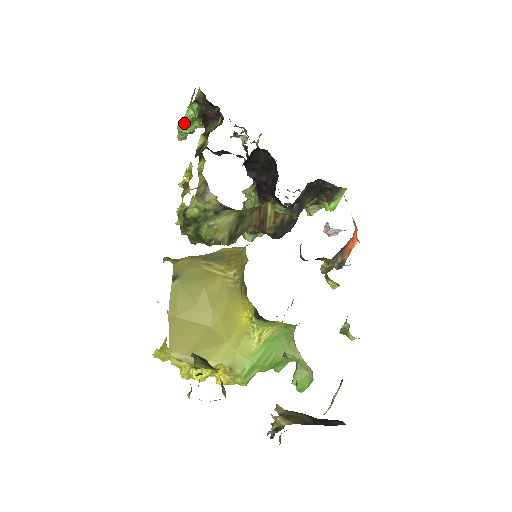
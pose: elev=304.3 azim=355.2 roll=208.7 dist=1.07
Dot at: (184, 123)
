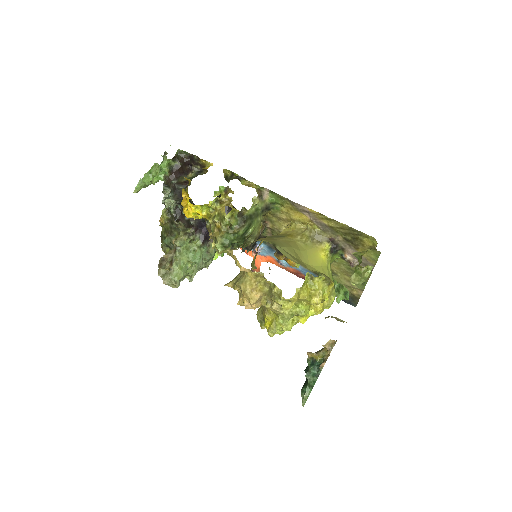
Dot at: (156, 174)
